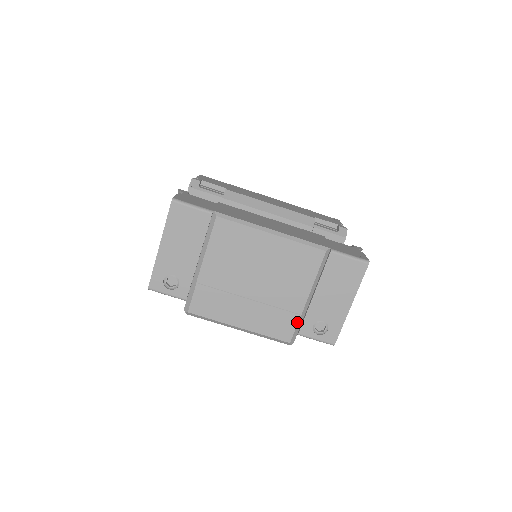
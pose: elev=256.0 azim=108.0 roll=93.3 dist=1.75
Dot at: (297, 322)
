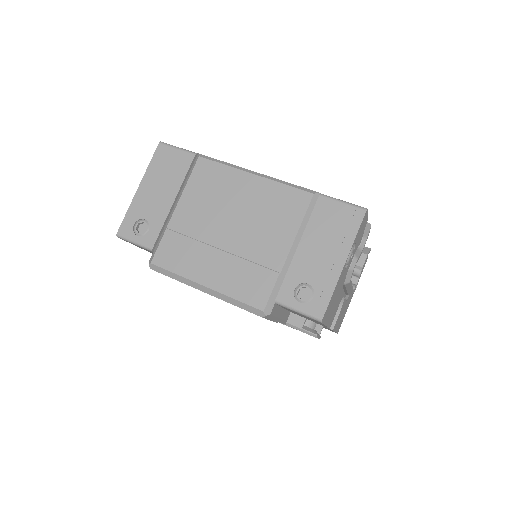
Dot at: (274, 282)
